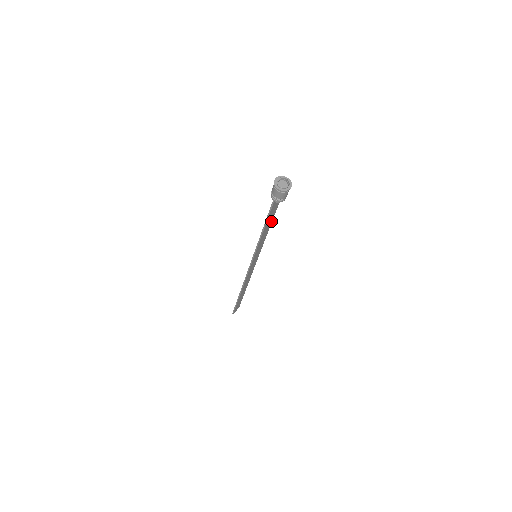
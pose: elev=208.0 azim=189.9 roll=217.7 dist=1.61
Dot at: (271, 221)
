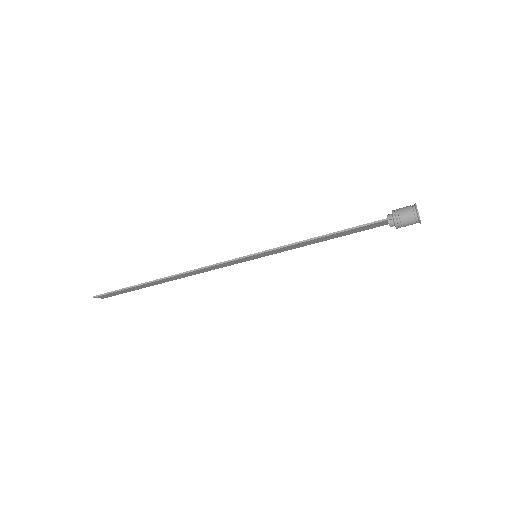
Dot at: (334, 237)
